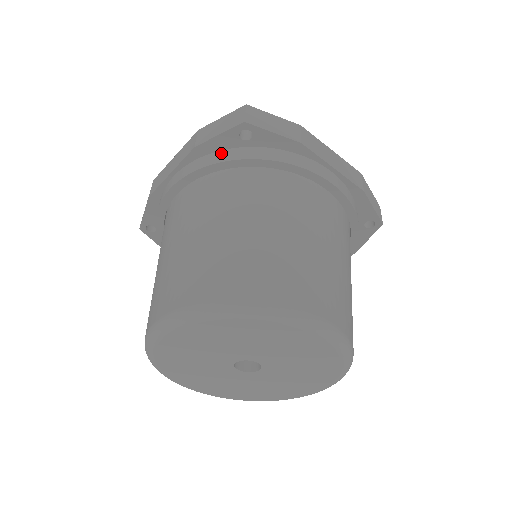
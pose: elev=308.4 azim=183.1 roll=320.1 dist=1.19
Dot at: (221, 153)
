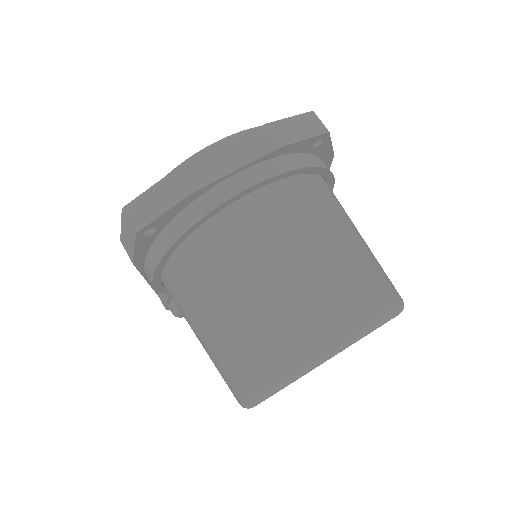
Dot at: (296, 157)
